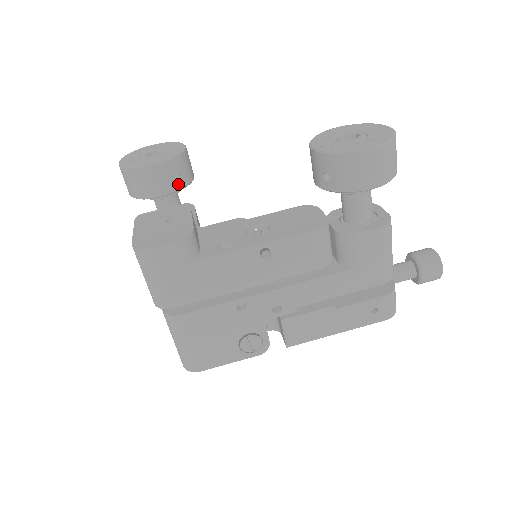
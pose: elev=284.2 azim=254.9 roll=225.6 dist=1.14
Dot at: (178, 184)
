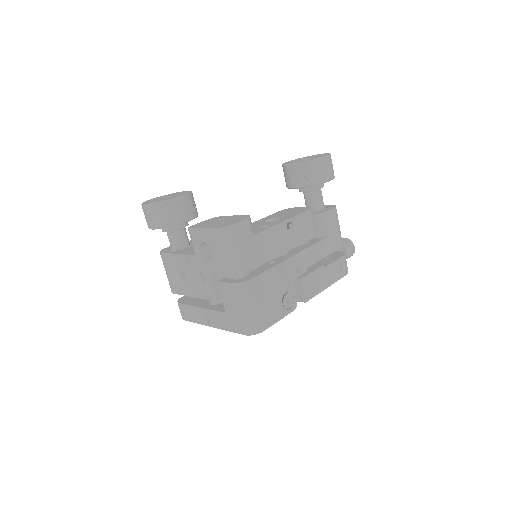
Dot at: (195, 212)
